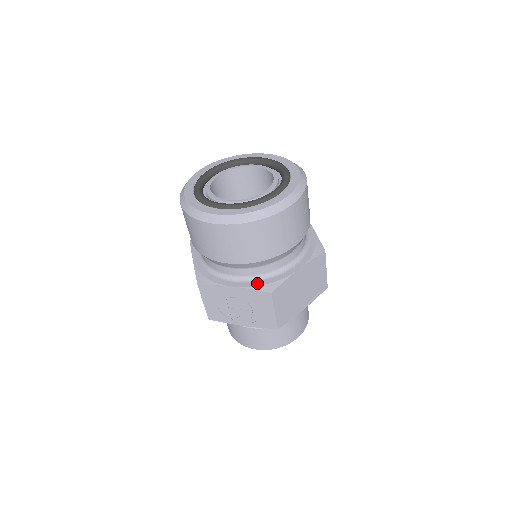
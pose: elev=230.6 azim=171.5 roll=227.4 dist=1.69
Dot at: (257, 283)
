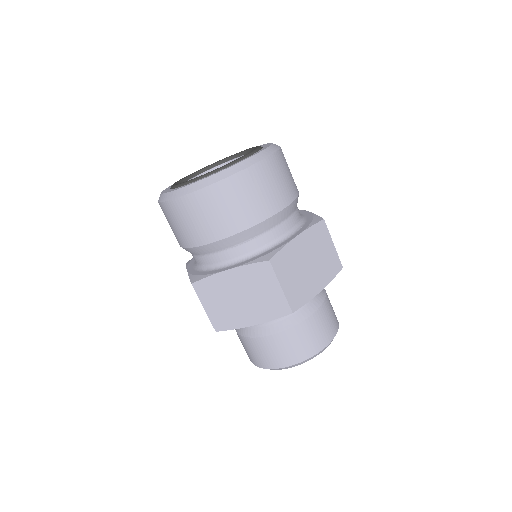
Dot at: (196, 272)
